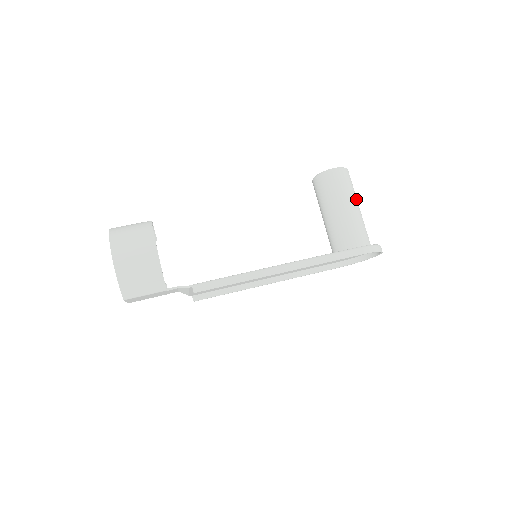
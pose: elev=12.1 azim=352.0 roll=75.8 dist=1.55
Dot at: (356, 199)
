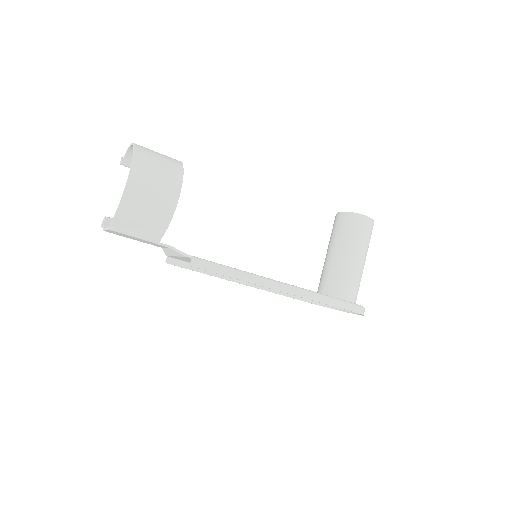
Dot at: occluded
